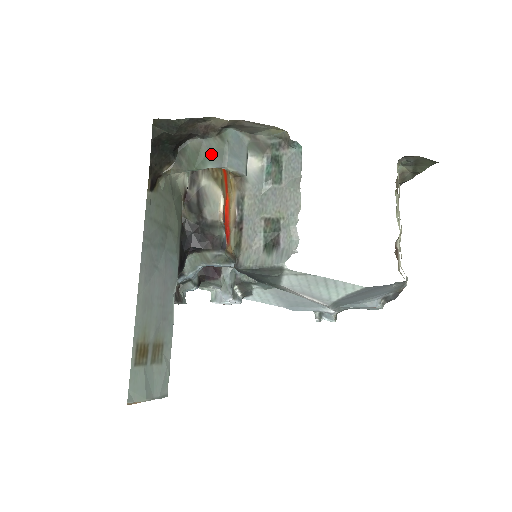
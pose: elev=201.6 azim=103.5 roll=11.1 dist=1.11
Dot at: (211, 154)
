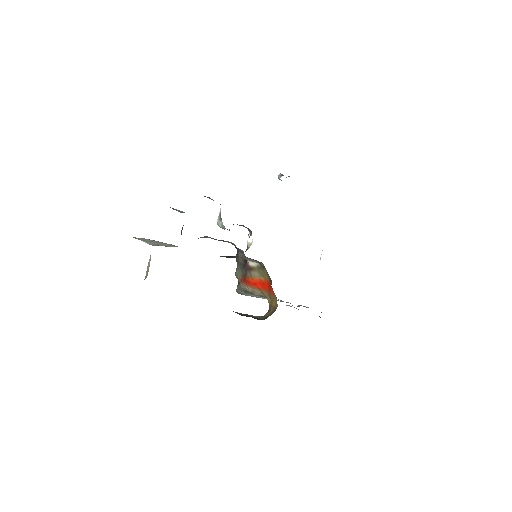
Dot at: occluded
